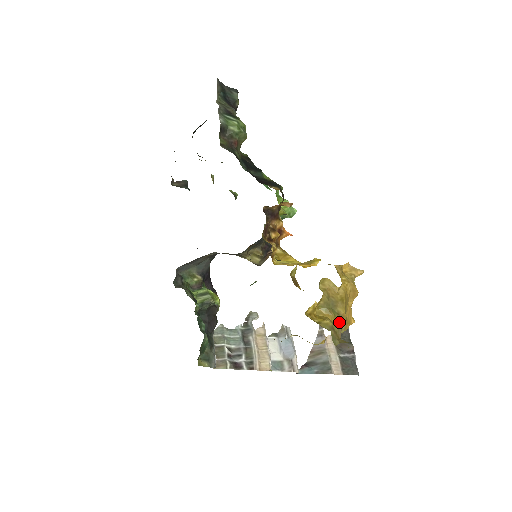
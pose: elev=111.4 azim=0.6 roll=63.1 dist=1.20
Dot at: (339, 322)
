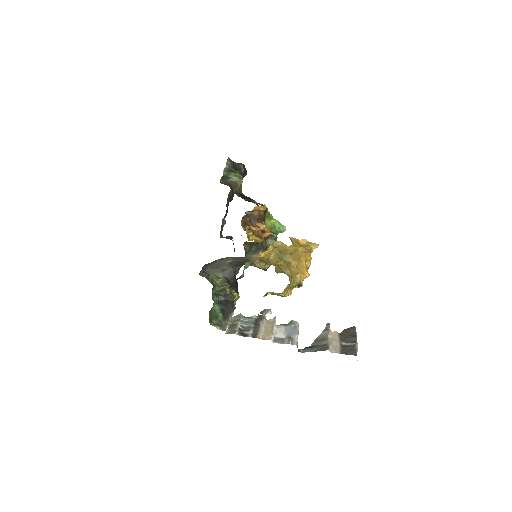
Dot at: (288, 267)
